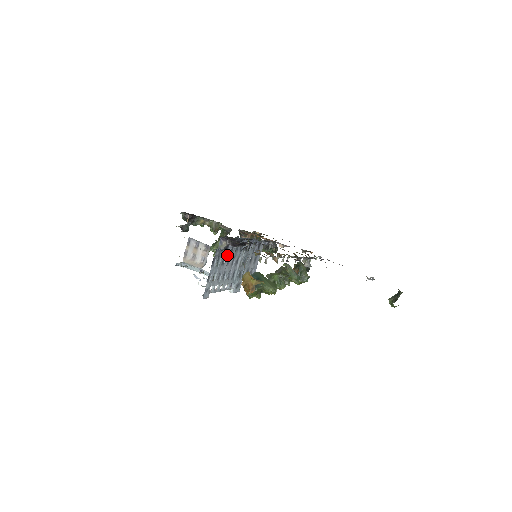
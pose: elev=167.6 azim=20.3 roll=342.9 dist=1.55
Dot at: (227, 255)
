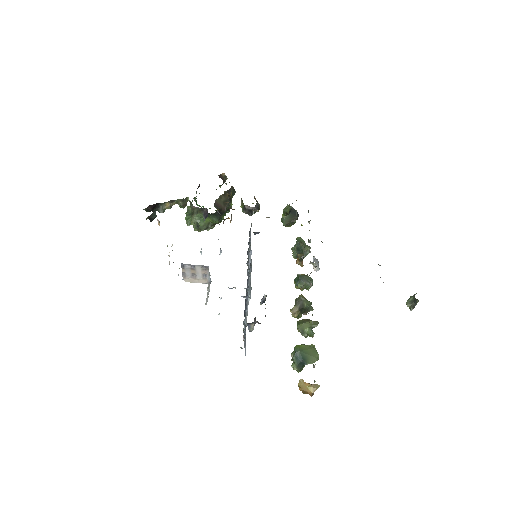
Dot at: occluded
